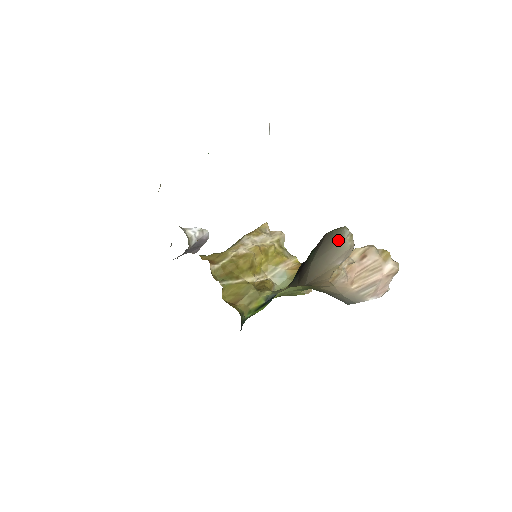
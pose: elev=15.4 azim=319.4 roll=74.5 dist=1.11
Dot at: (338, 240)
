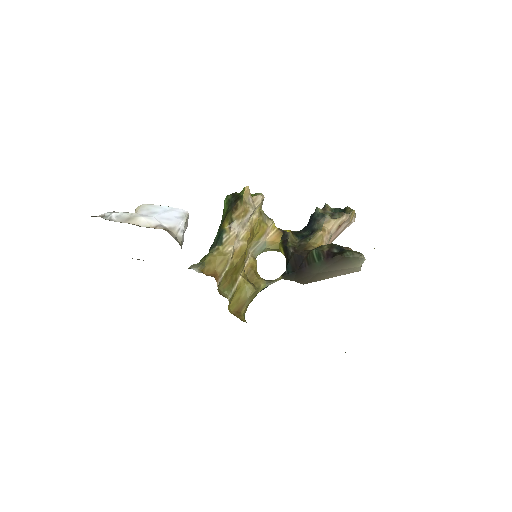
Dot at: (353, 265)
